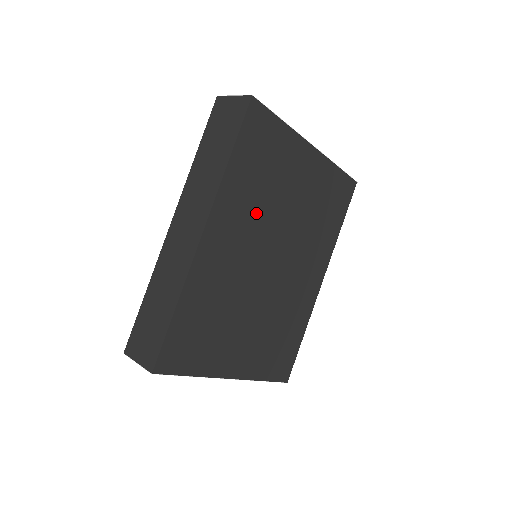
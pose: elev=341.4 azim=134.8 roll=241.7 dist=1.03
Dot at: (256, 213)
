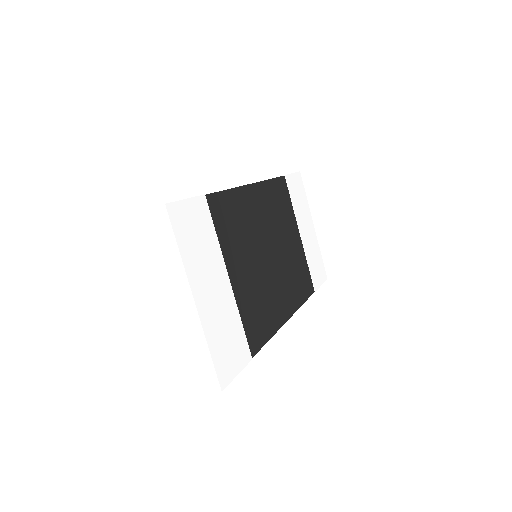
Dot at: (272, 217)
